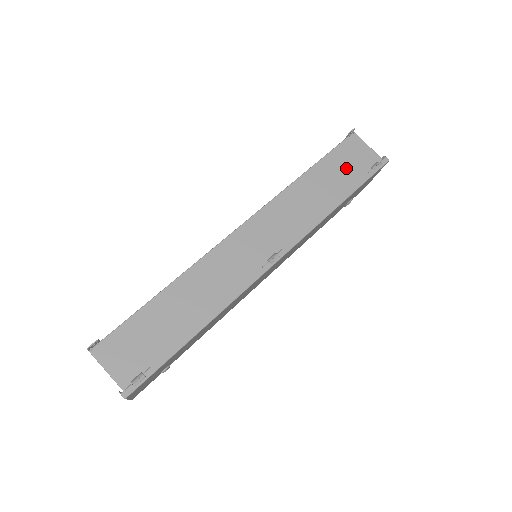
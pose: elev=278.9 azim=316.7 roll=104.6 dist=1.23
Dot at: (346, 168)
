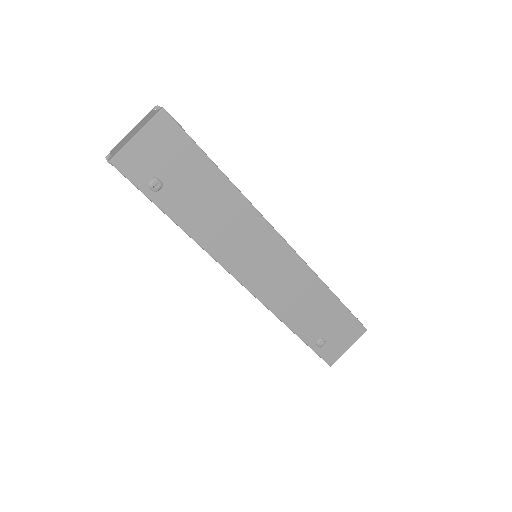
Dot at: occluded
